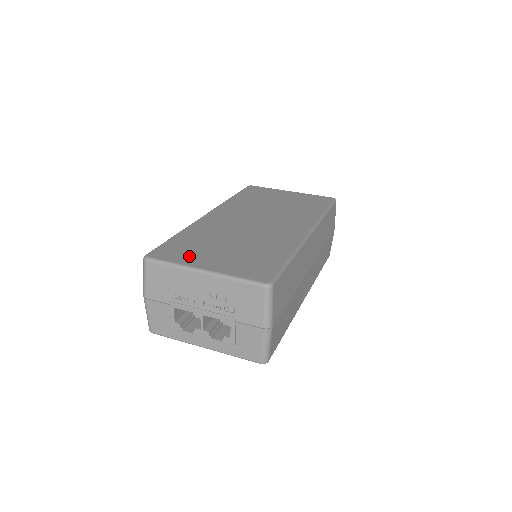
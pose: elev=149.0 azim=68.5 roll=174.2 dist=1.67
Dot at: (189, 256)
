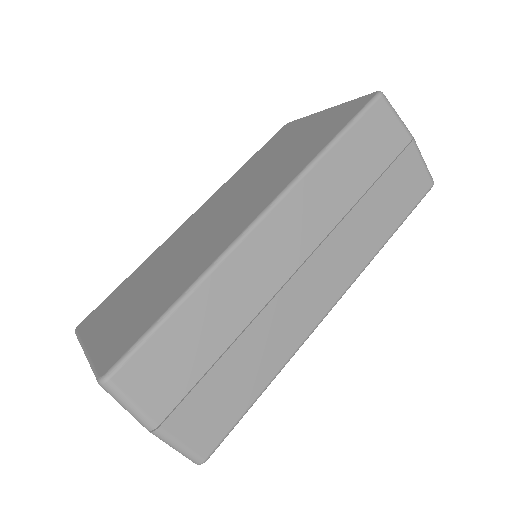
Dot at: (99, 321)
